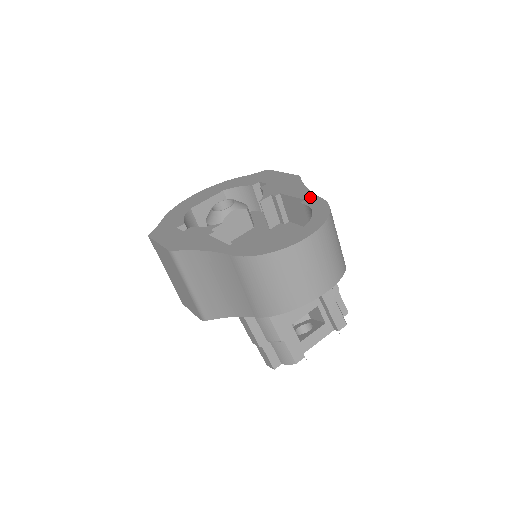
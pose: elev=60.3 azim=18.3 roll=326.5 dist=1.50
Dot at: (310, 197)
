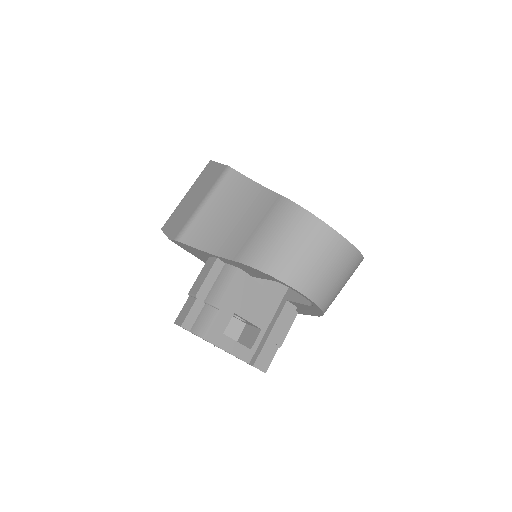
Dot at: occluded
